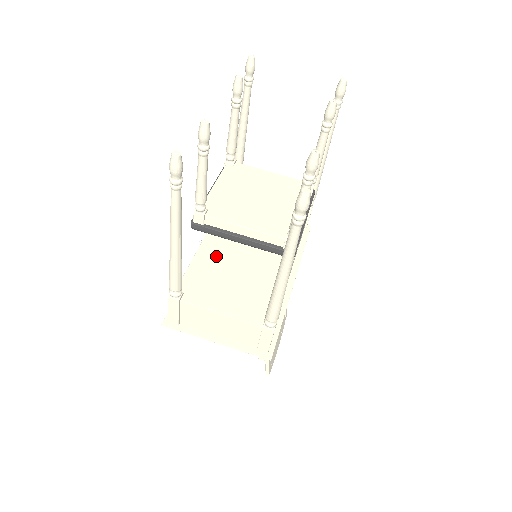
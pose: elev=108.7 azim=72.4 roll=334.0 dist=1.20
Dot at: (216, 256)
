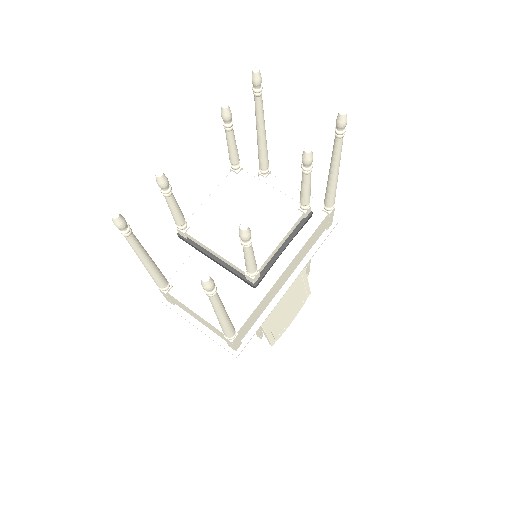
Dot at: occluded
